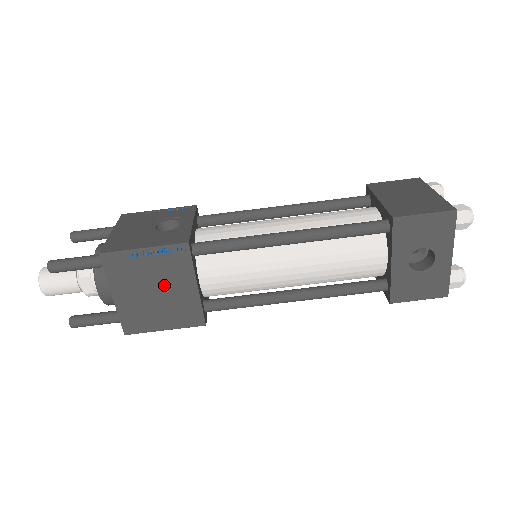
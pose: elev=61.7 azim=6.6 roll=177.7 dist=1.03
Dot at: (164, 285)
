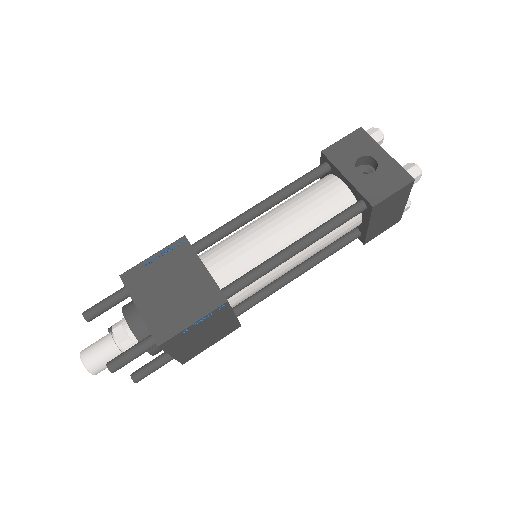
Dot at: (177, 278)
